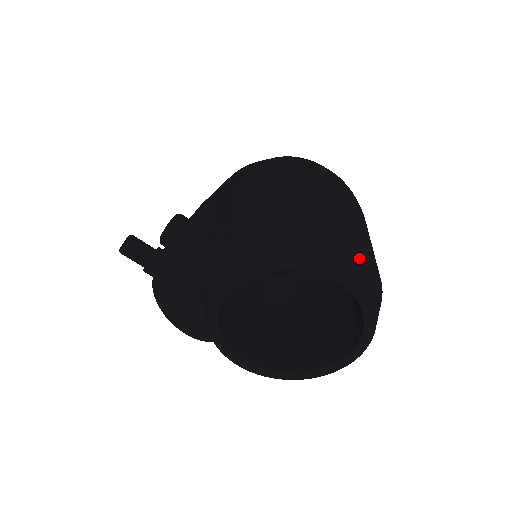
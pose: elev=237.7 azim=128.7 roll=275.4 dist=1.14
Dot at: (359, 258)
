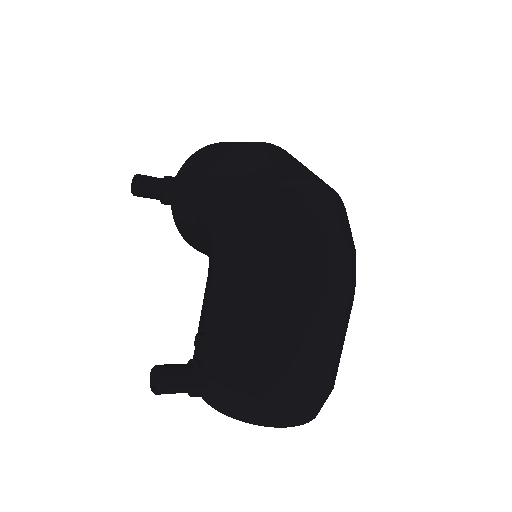
Dot at: (305, 409)
